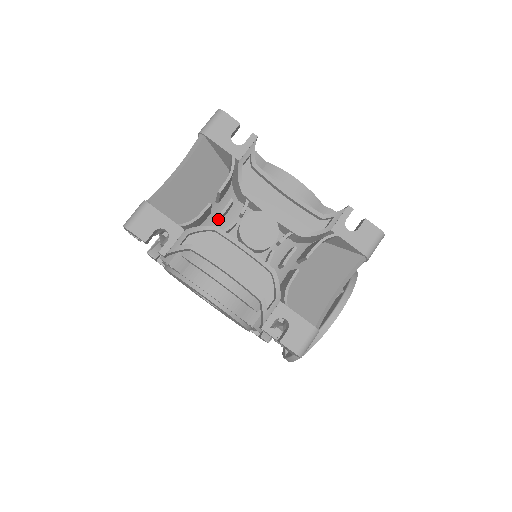
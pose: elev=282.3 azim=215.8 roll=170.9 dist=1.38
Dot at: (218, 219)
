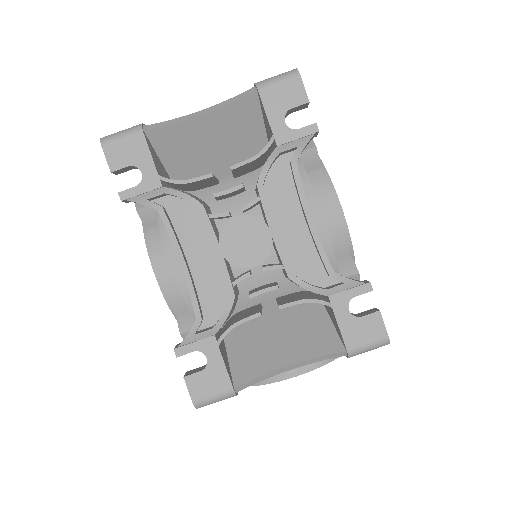
Dot at: occluded
